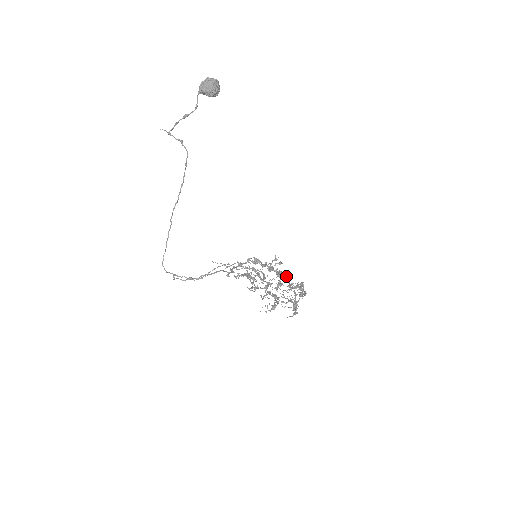
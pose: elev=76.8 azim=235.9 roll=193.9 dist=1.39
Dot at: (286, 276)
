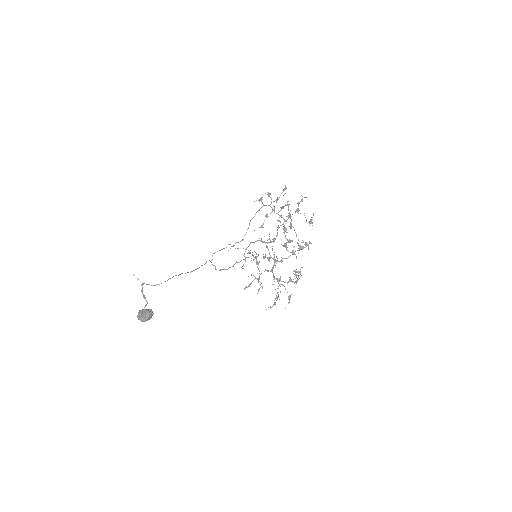
Dot at: occluded
